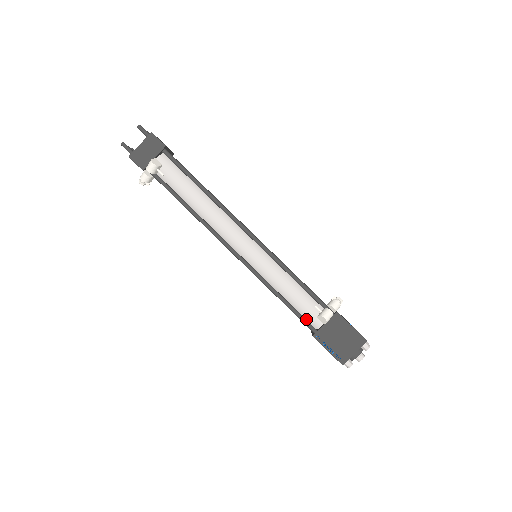
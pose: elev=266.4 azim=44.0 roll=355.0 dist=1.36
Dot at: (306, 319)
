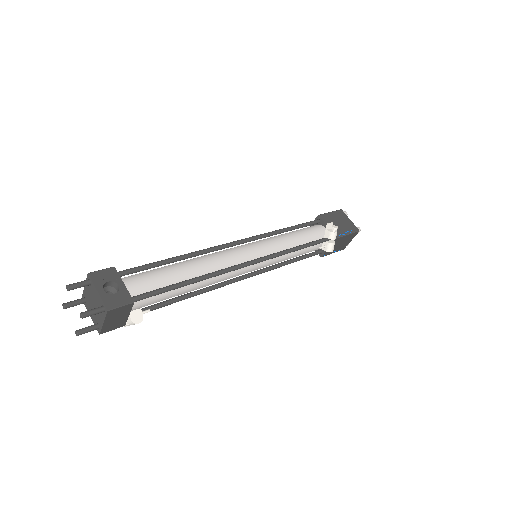
Dot at: occluded
